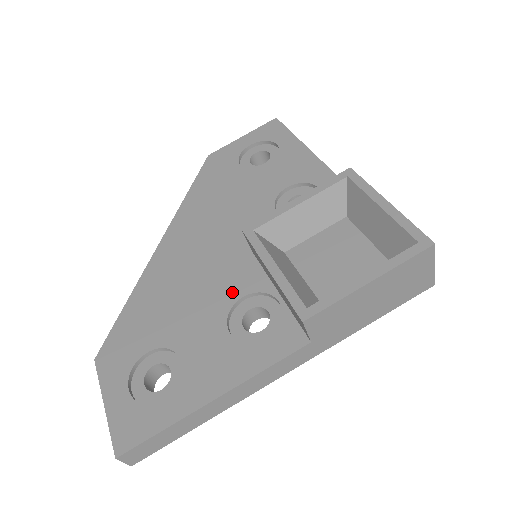
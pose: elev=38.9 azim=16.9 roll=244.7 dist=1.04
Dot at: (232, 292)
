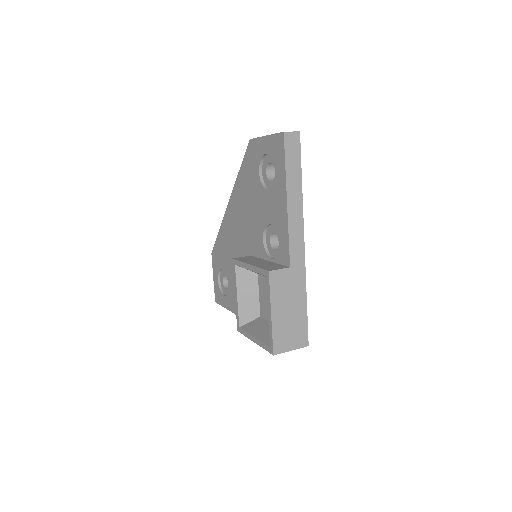
Dot at: occluded
